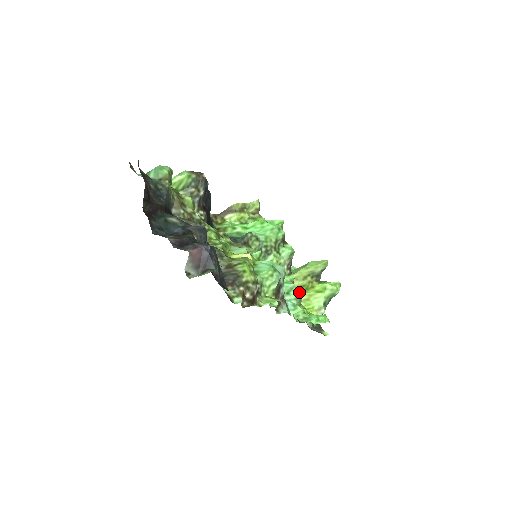
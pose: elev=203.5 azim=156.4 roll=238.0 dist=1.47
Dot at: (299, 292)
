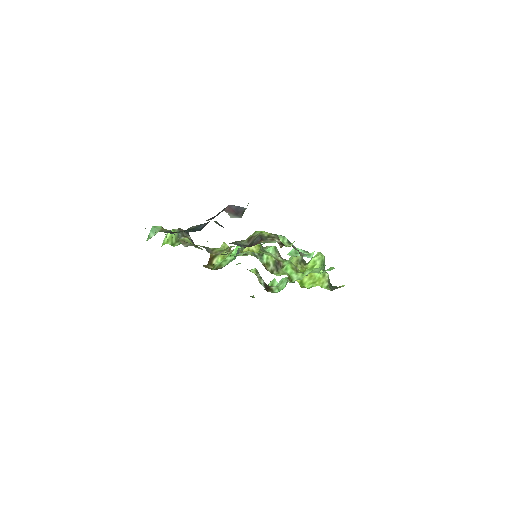
Dot at: occluded
